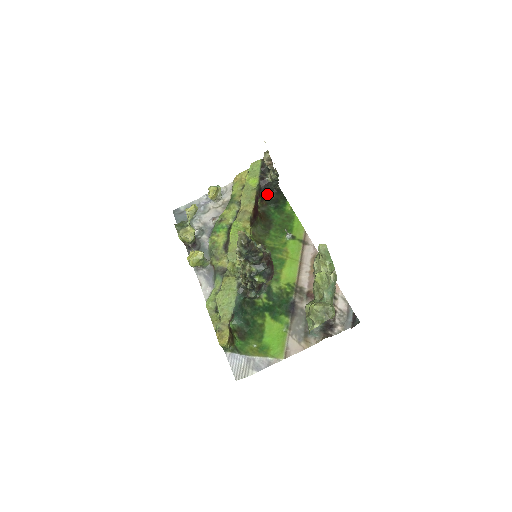
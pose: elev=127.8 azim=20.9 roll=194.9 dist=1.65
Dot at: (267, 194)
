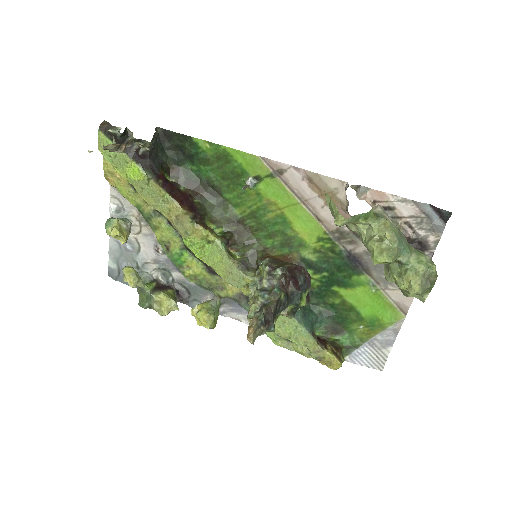
Dot at: (162, 157)
